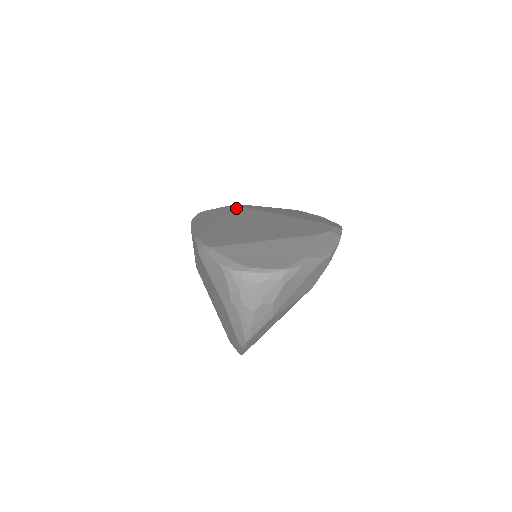
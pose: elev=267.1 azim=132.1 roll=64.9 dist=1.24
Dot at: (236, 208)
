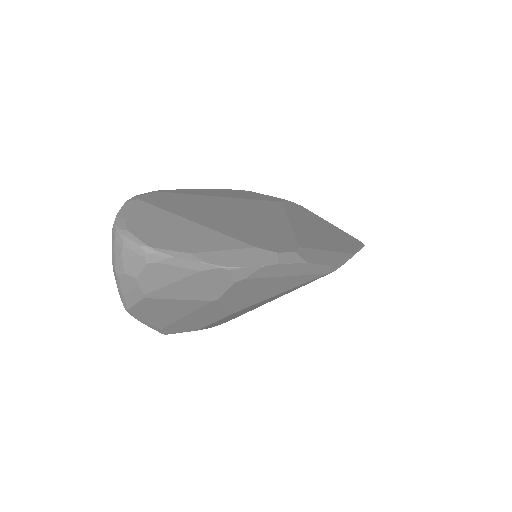
Dot at: (272, 200)
